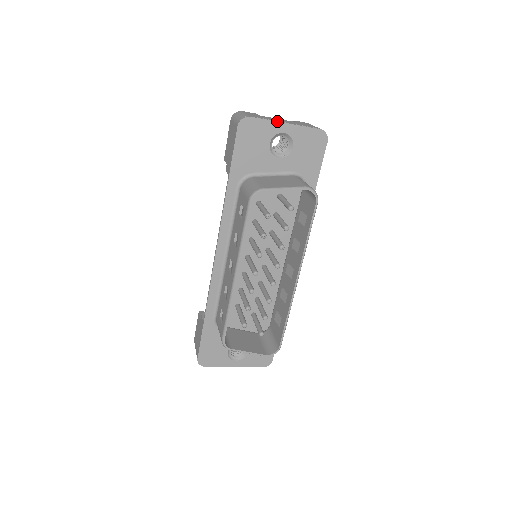
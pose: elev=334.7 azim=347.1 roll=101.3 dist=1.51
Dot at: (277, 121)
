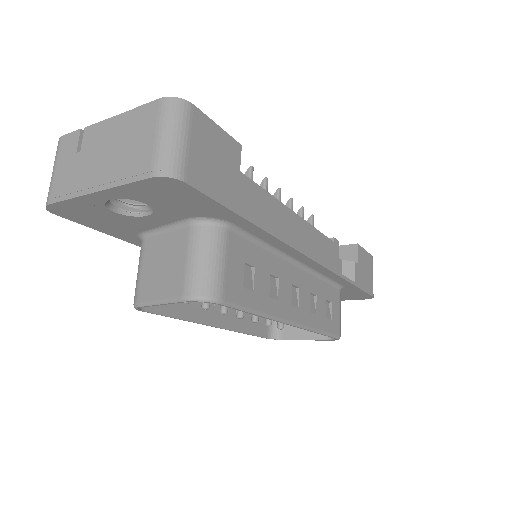
Dot at: (82, 195)
